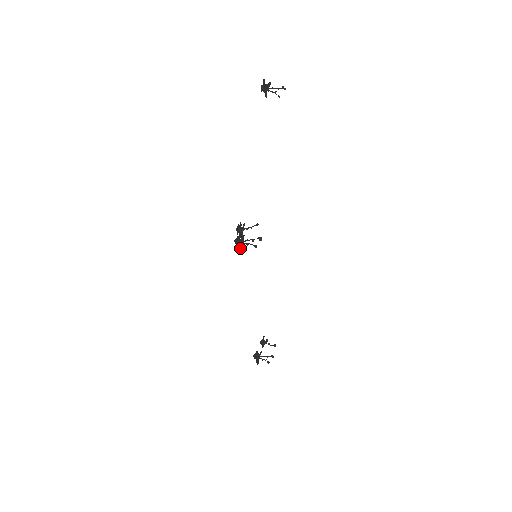
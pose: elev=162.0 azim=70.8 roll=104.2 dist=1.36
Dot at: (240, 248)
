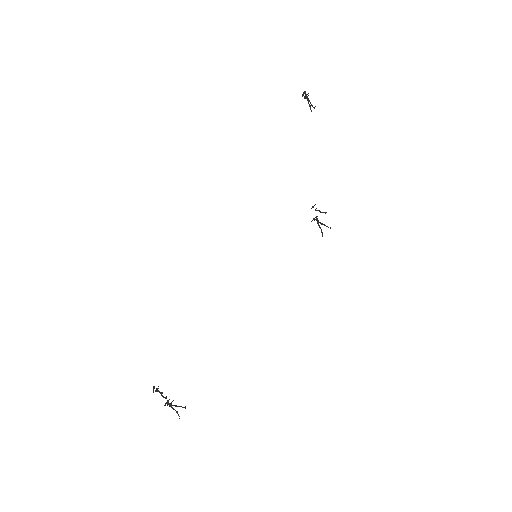
Dot at: occluded
